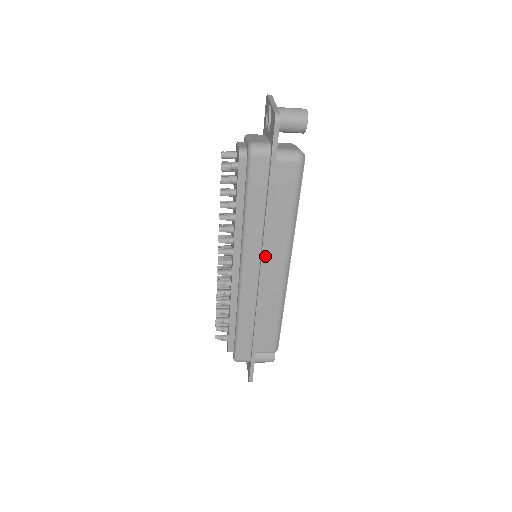
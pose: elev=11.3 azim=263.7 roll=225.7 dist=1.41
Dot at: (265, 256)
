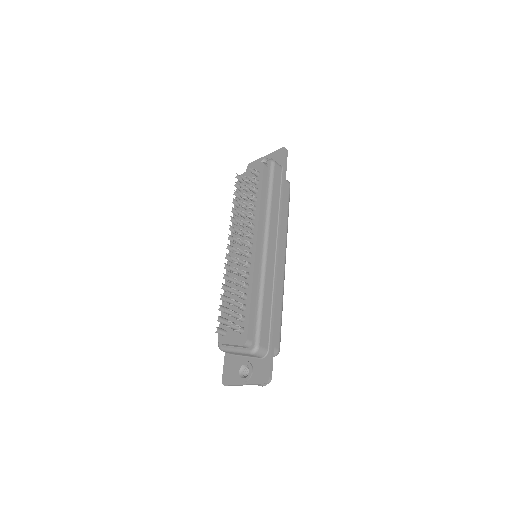
Dot at: occluded
